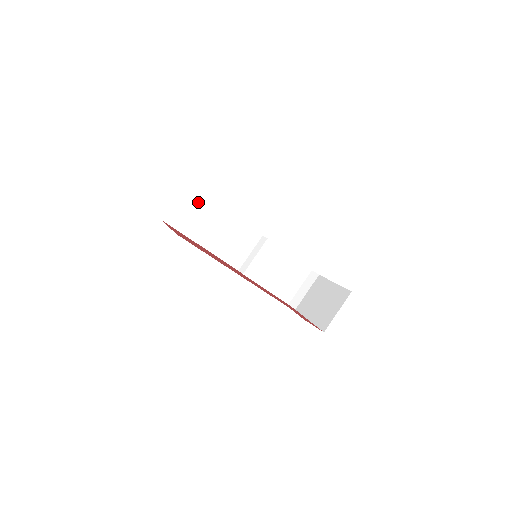
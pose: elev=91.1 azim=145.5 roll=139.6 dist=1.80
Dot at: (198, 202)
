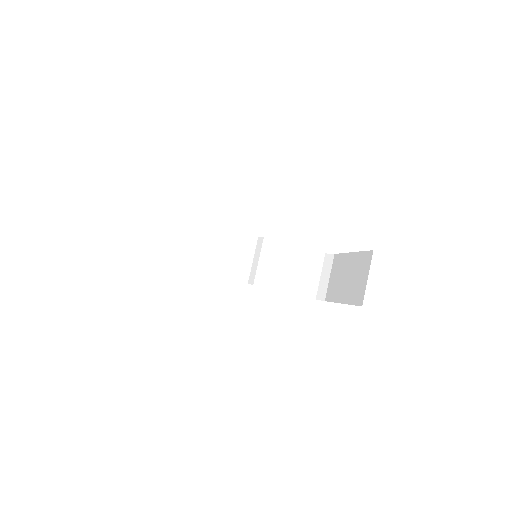
Dot at: (175, 226)
